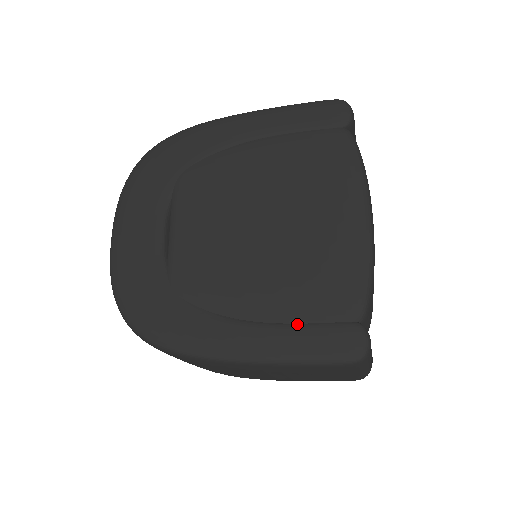
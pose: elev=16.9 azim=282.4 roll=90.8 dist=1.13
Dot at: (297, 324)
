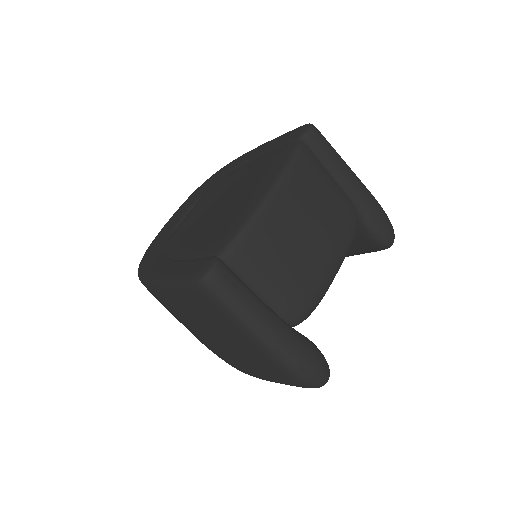
Dot at: (191, 259)
